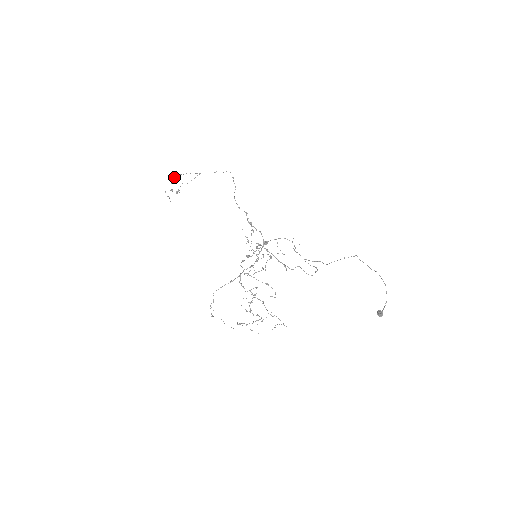
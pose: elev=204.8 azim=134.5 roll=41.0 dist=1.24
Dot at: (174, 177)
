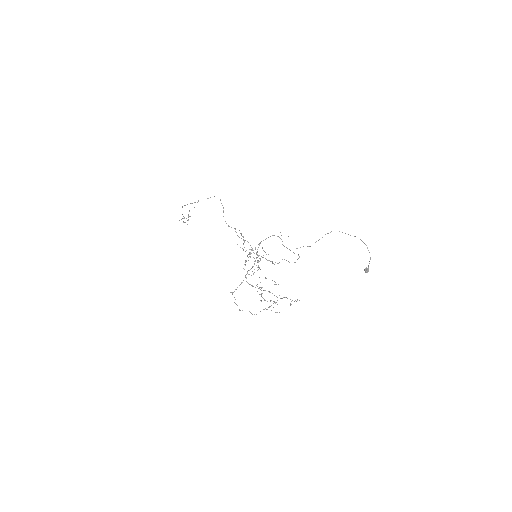
Dot at: (182, 207)
